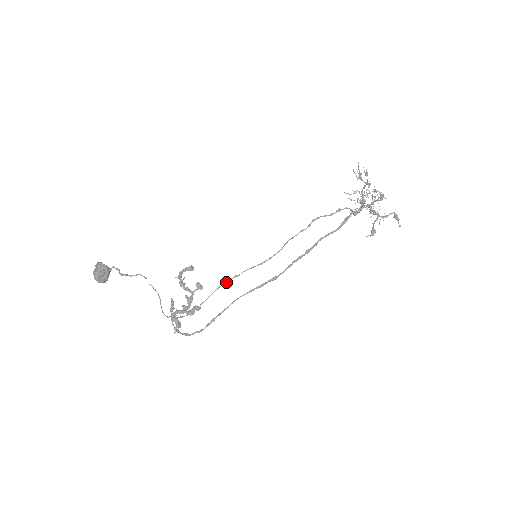
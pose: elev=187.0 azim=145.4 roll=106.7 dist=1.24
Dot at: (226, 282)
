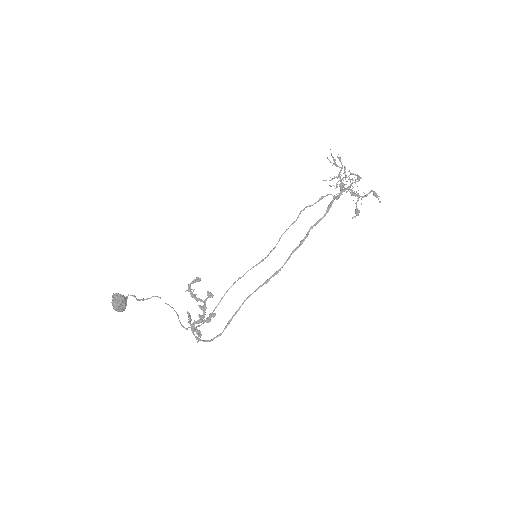
Dot at: (232, 285)
